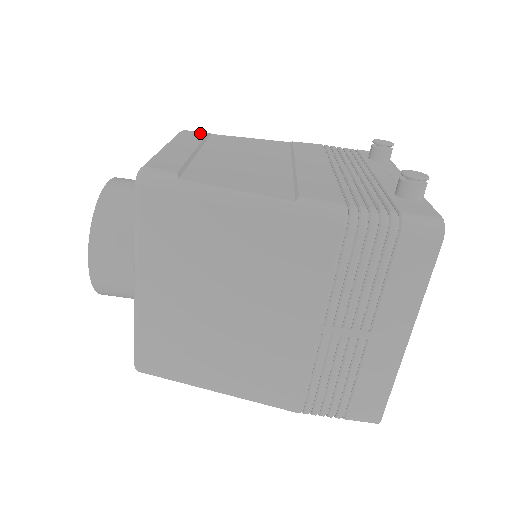
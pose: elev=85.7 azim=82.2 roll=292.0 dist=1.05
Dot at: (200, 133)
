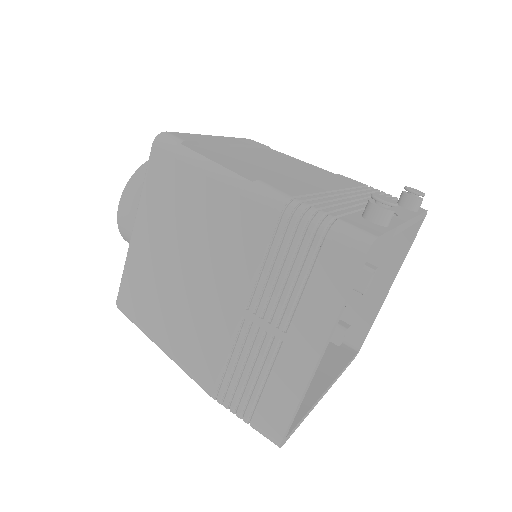
Dot at: (259, 143)
